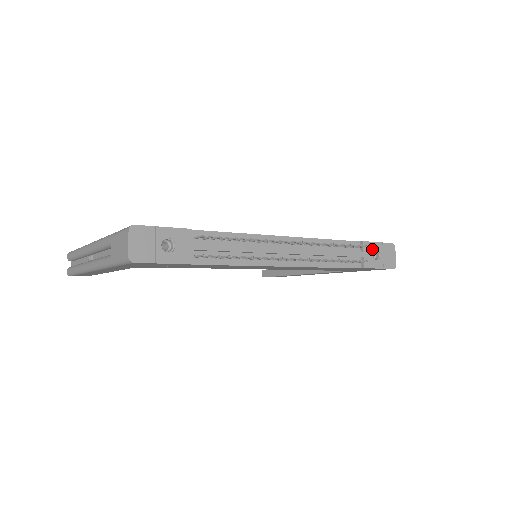
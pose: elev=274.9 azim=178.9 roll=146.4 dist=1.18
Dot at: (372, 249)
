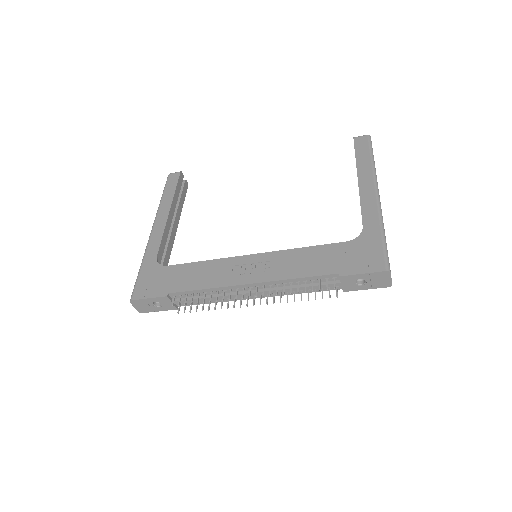
Dot at: (353, 279)
